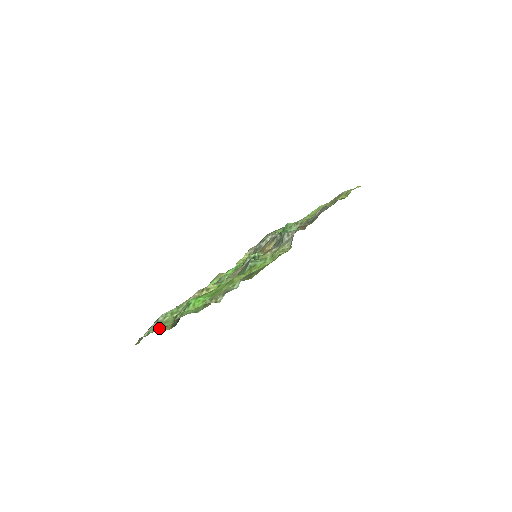
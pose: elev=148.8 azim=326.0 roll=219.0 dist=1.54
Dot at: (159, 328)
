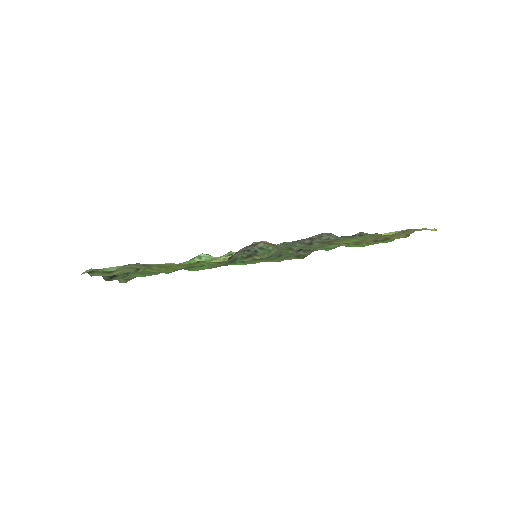
Dot at: occluded
